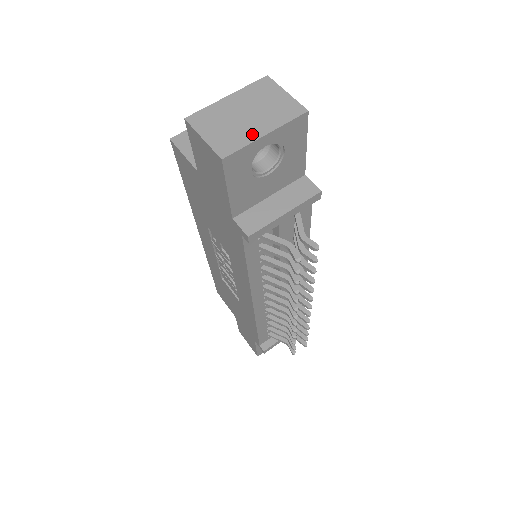
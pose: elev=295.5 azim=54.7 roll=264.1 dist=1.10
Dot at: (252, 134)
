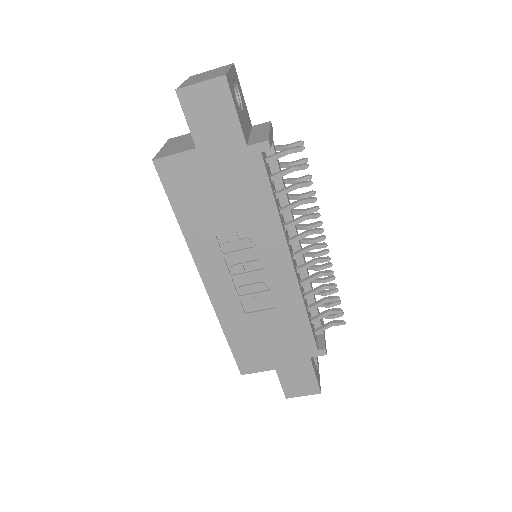
Dot at: (223, 71)
